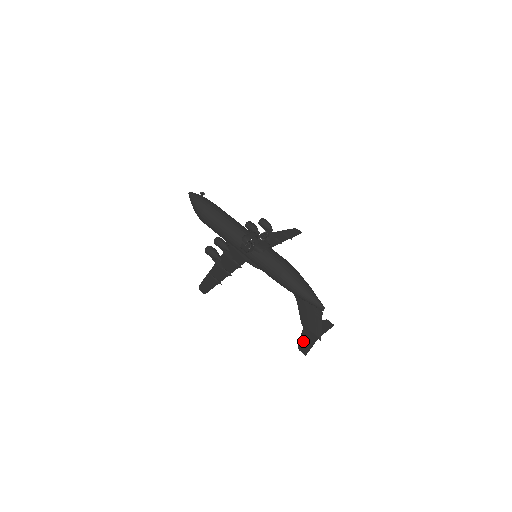
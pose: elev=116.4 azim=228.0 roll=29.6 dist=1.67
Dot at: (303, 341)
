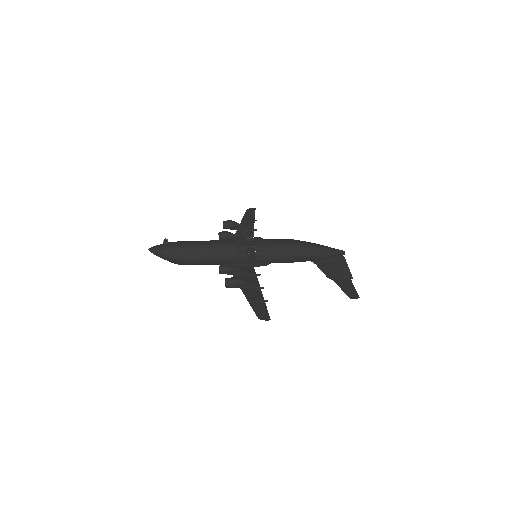
Dot at: (346, 290)
